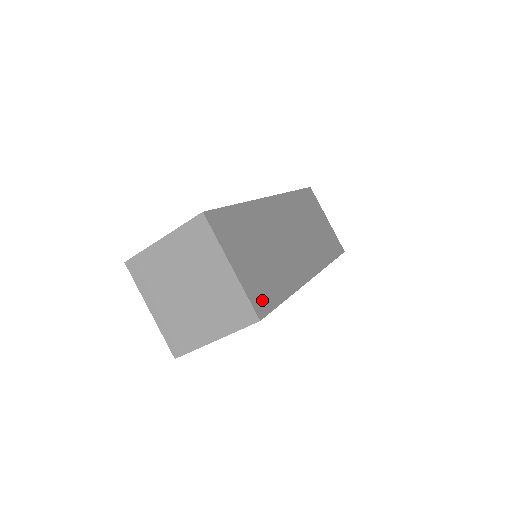
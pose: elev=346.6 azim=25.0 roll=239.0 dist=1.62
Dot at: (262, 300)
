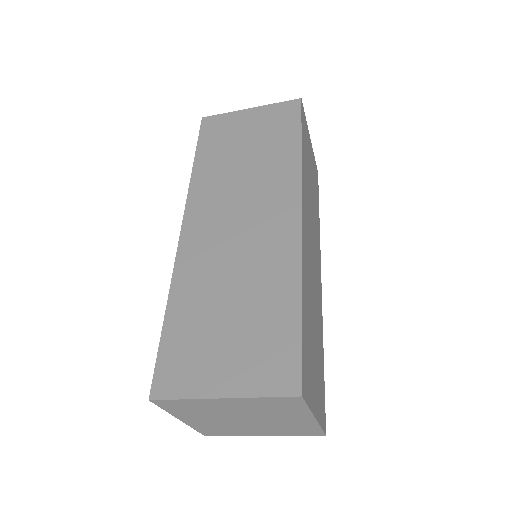
Dot at: (323, 406)
